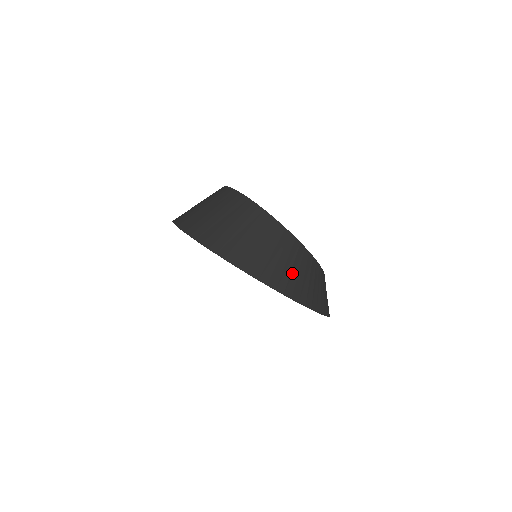
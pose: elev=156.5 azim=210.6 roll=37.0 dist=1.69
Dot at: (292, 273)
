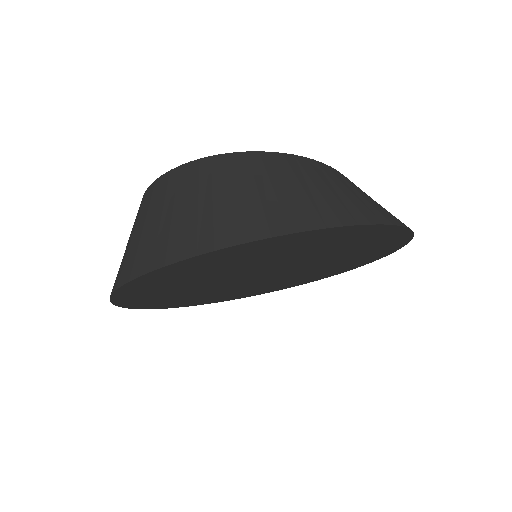
Dot at: (347, 196)
